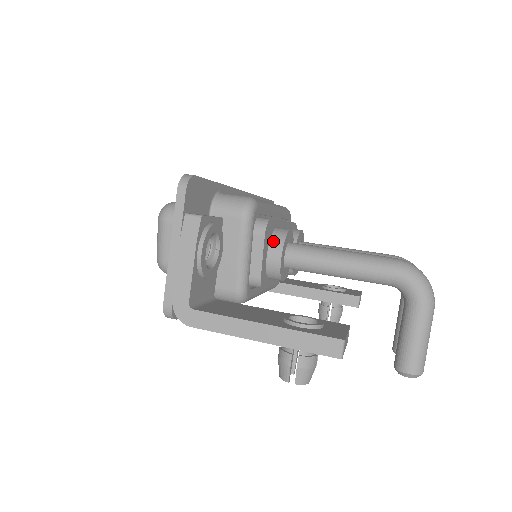
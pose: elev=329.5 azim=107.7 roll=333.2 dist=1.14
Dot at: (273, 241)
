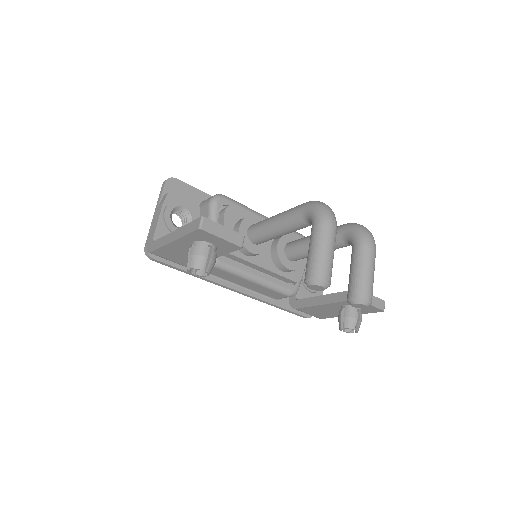
Dot at: (238, 221)
